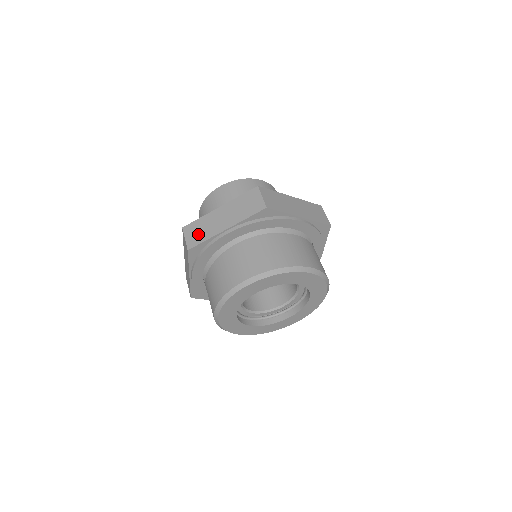
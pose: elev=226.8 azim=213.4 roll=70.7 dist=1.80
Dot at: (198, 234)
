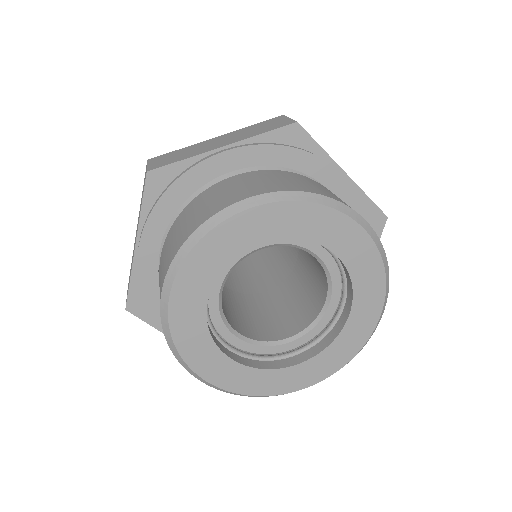
Dot at: (172, 158)
